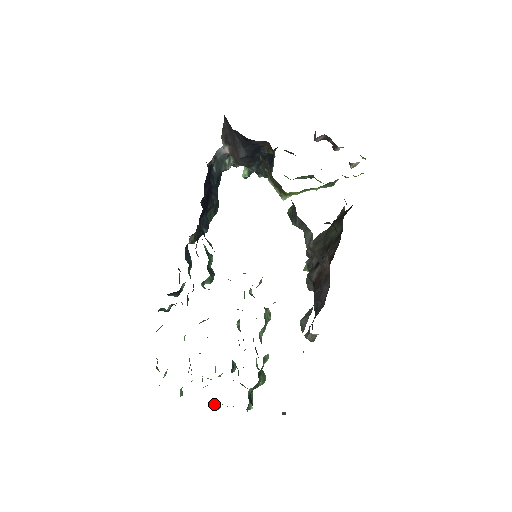
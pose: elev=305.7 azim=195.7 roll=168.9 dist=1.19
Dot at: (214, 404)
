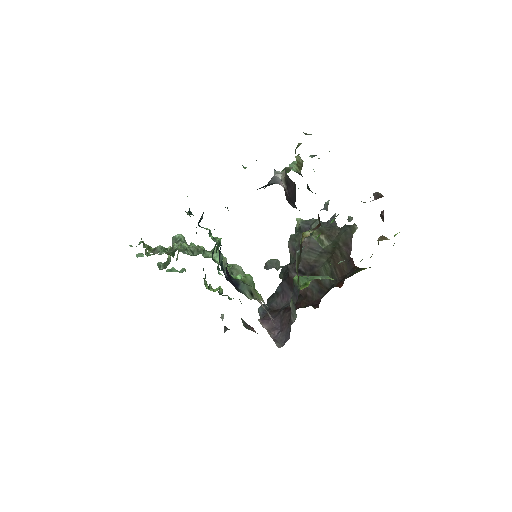
Dot at: occluded
